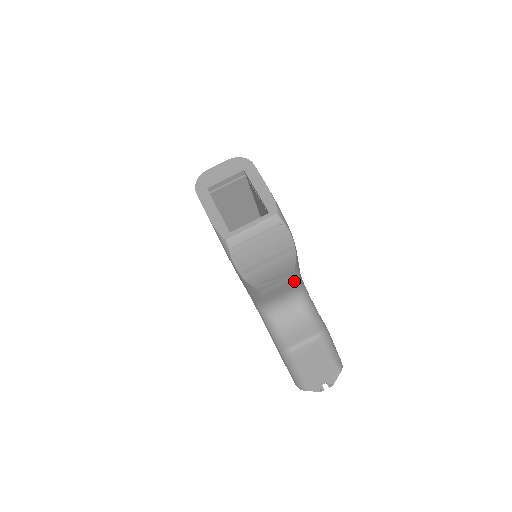
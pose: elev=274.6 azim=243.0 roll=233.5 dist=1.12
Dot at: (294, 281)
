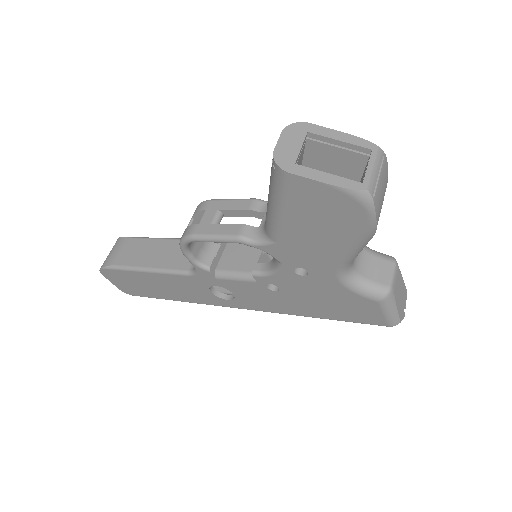
Dot at: occluded
